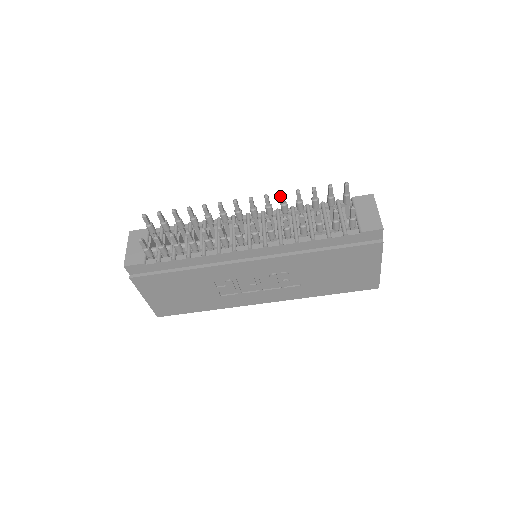
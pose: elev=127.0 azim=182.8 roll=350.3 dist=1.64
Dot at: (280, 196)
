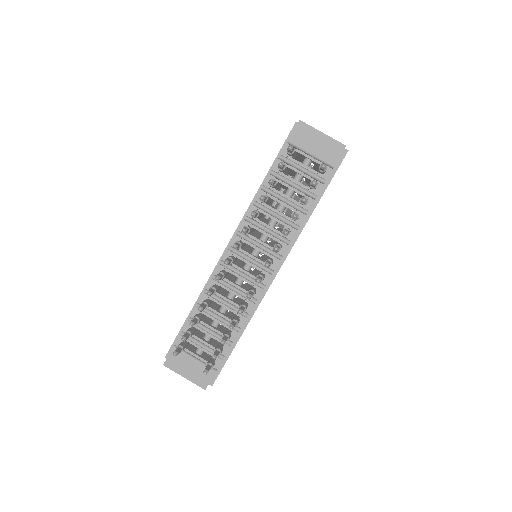
Dot at: occluded
